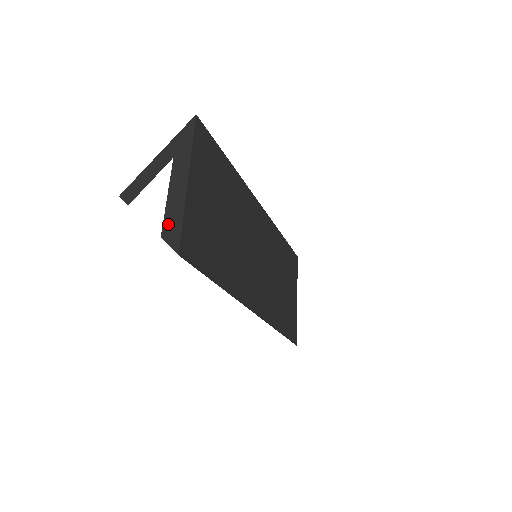
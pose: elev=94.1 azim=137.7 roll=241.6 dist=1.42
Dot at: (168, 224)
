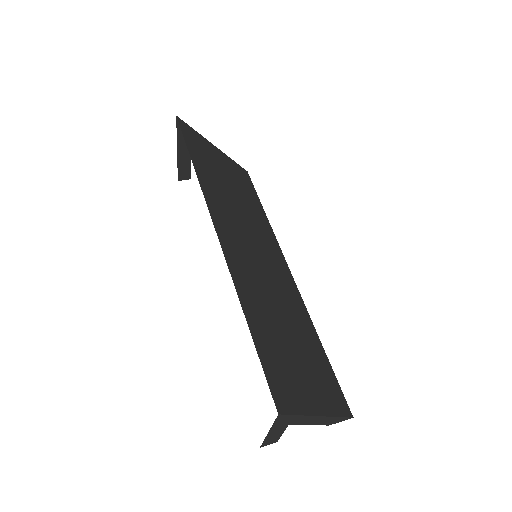
Dot at: (329, 423)
